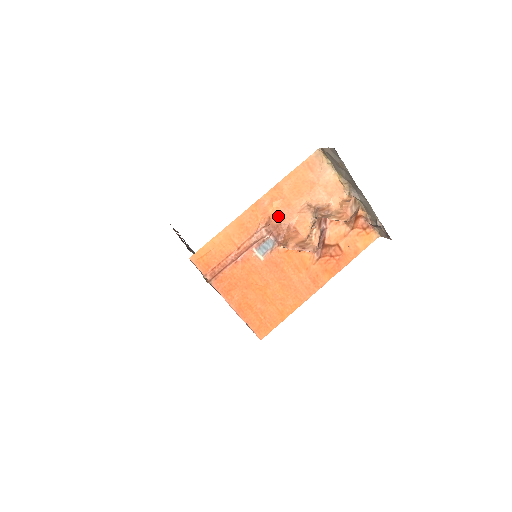
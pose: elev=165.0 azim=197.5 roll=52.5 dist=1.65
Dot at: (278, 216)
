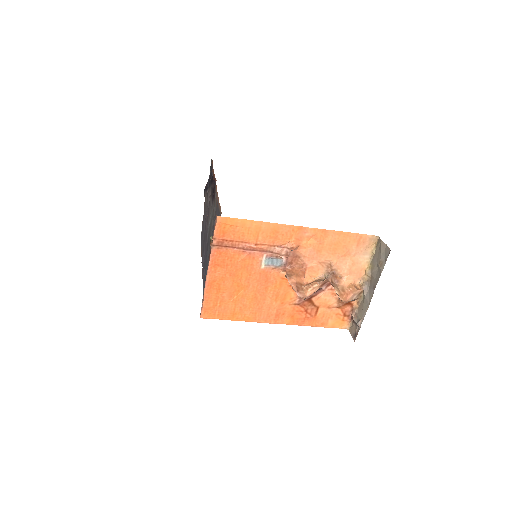
Dot at: (304, 251)
